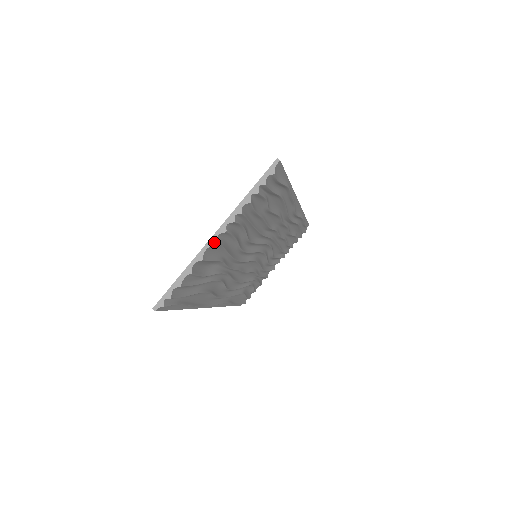
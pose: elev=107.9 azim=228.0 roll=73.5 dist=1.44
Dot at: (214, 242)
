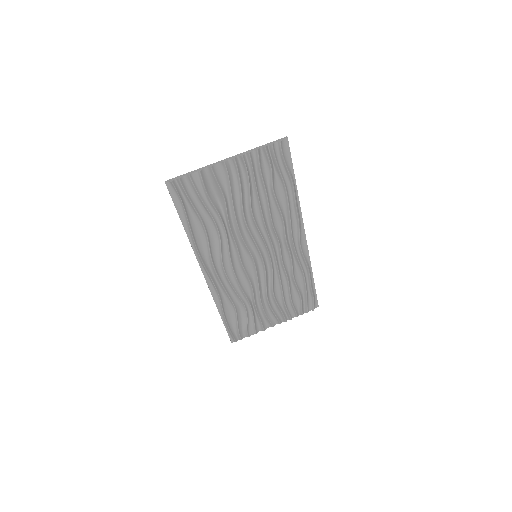
Dot at: (224, 161)
